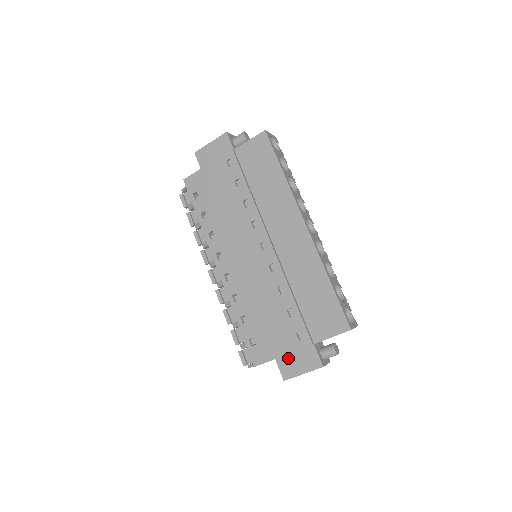
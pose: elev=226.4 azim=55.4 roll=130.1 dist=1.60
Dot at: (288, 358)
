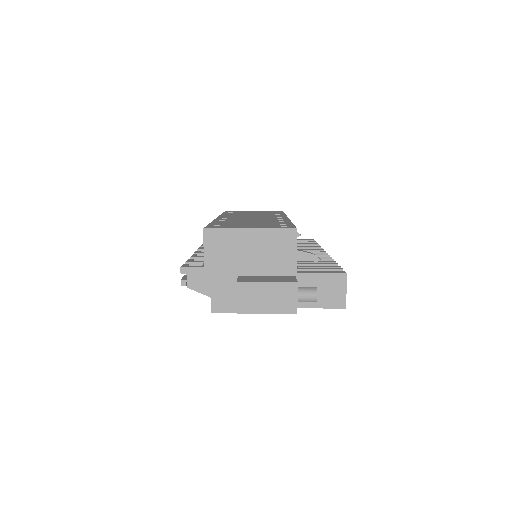
Dot at: occluded
